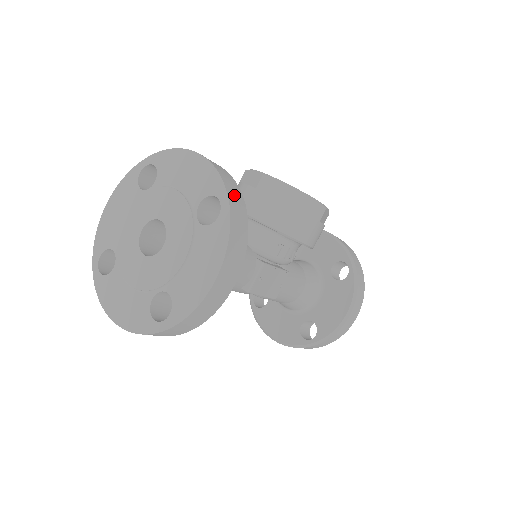
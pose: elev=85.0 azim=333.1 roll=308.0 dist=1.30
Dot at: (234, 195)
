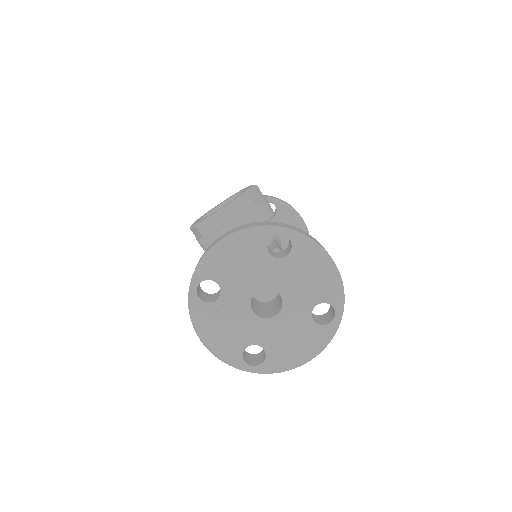
Dot at: (275, 224)
